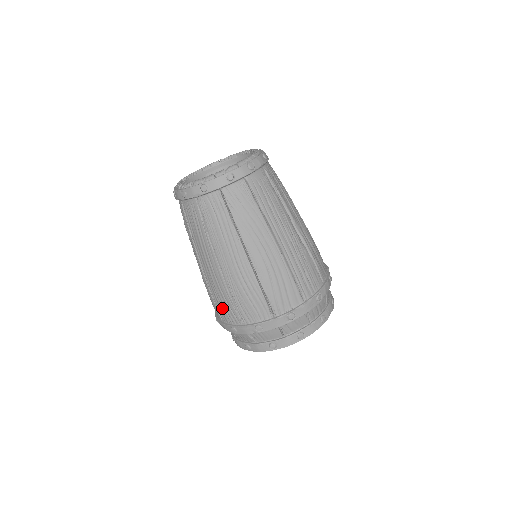
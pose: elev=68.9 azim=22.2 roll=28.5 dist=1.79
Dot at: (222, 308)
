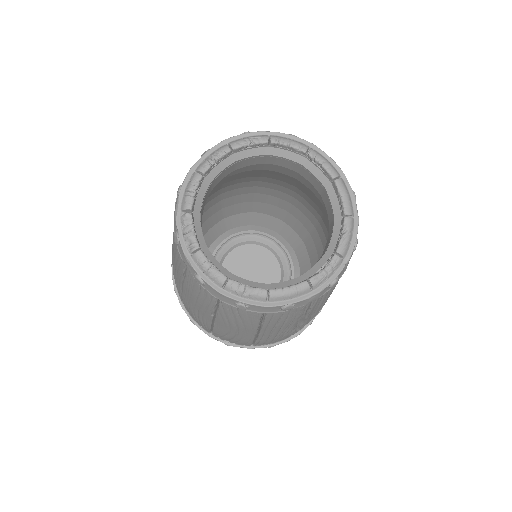
Dot at: occluded
